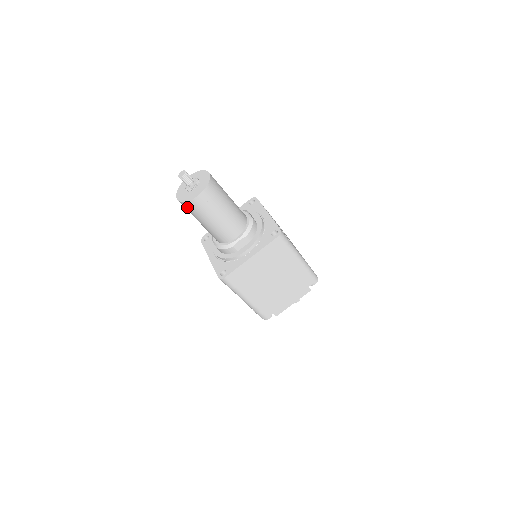
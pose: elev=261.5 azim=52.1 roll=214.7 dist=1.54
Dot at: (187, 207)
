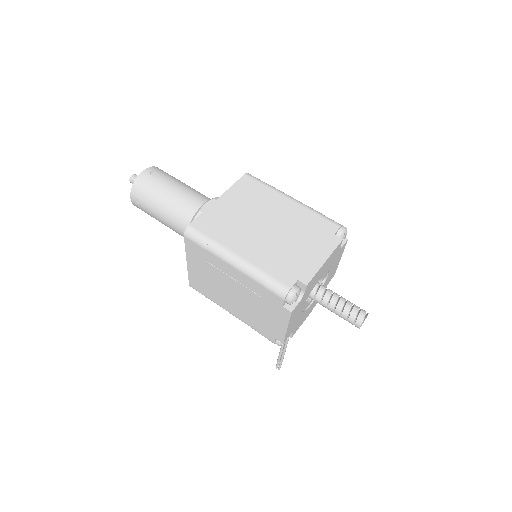
Dot at: (138, 193)
